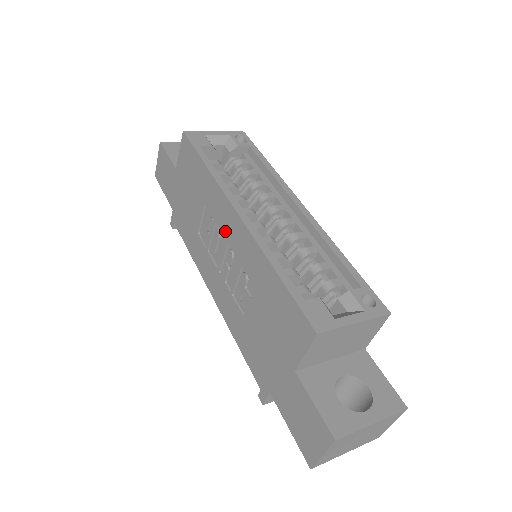
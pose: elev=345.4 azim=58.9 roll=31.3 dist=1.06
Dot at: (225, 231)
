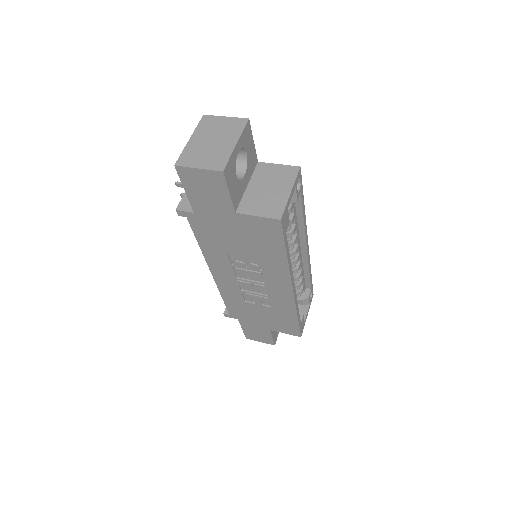
Dot at: (269, 283)
